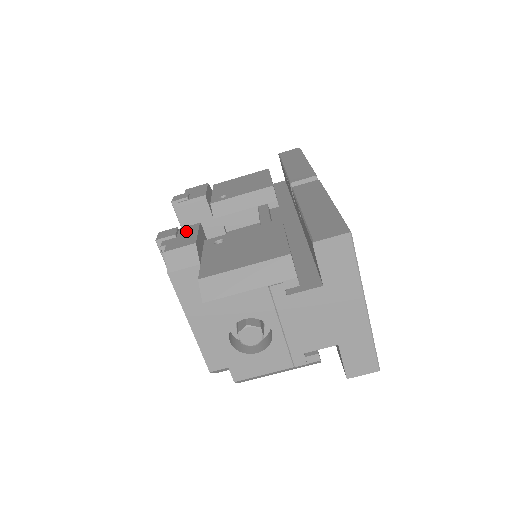
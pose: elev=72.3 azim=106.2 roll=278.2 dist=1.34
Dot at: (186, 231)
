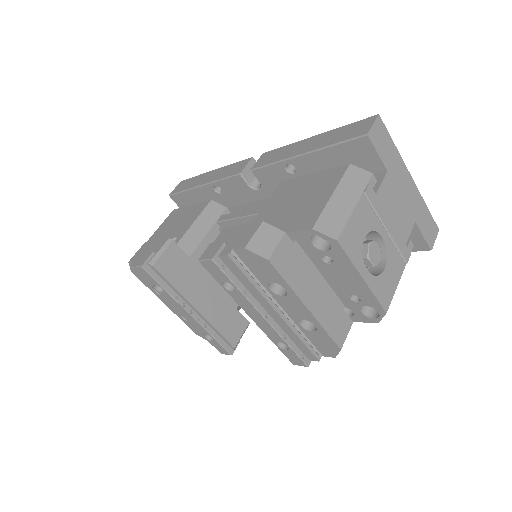
Dot at: (226, 236)
